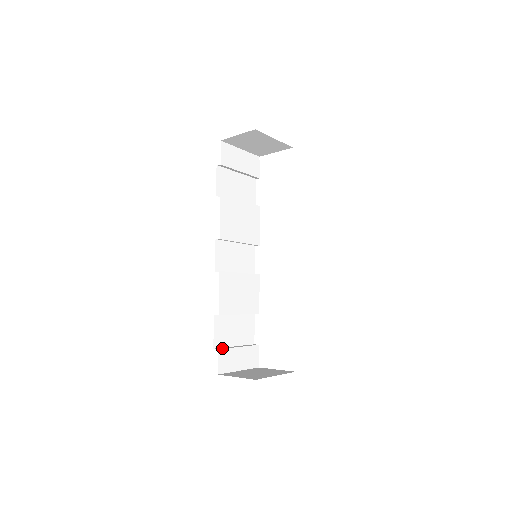
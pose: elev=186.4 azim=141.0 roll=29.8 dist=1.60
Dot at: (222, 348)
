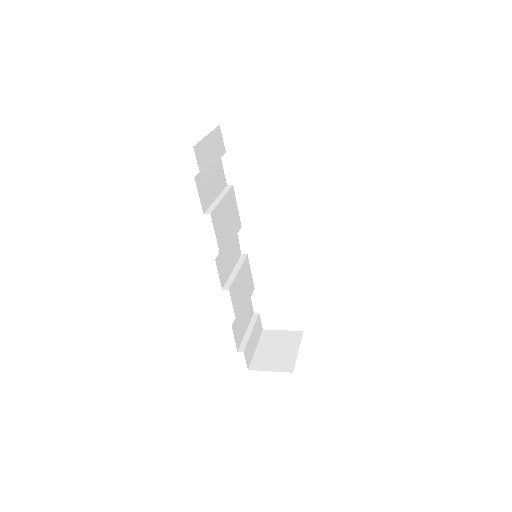
Dot at: (244, 347)
